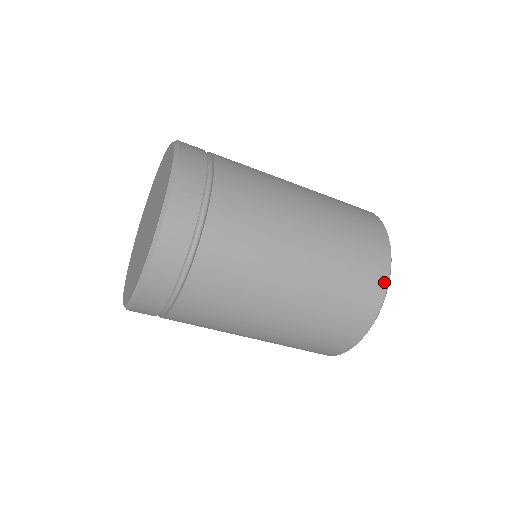
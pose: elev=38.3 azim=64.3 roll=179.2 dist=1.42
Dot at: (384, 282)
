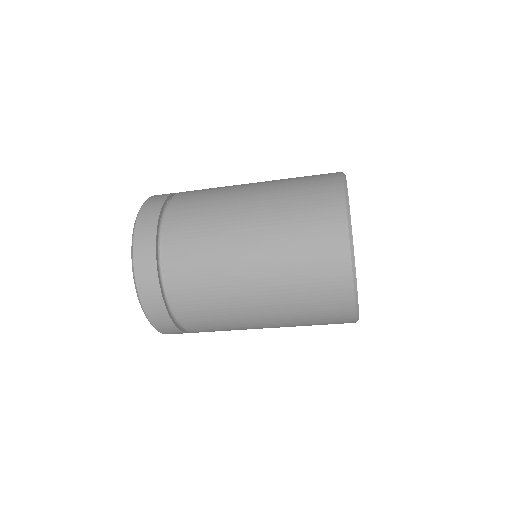
Dot at: (346, 266)
